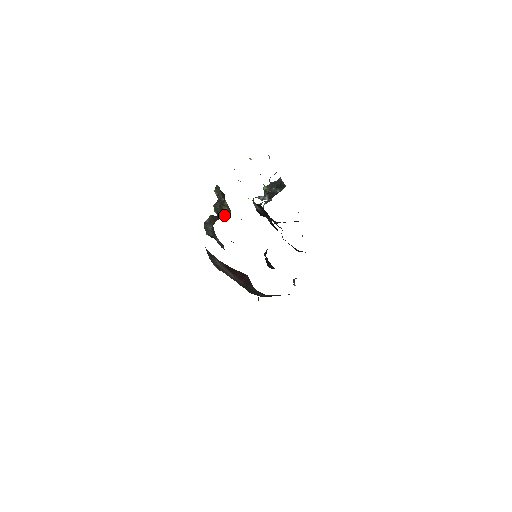
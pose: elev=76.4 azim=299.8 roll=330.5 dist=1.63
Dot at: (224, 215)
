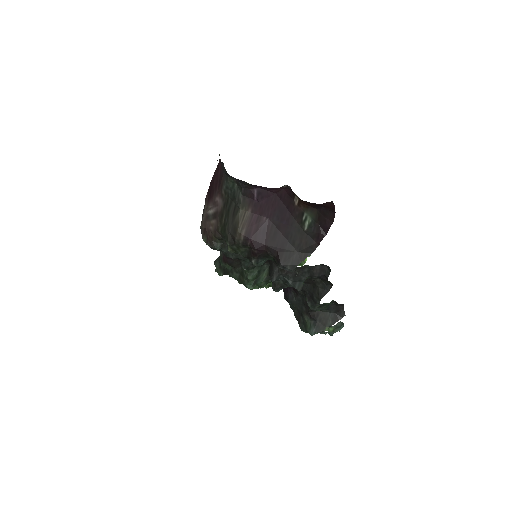
Dot at: occluded
